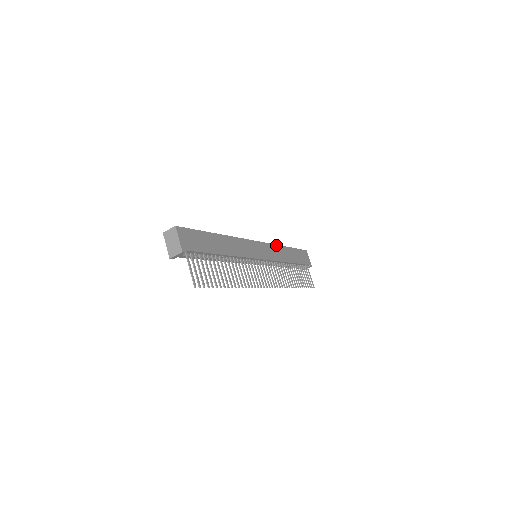
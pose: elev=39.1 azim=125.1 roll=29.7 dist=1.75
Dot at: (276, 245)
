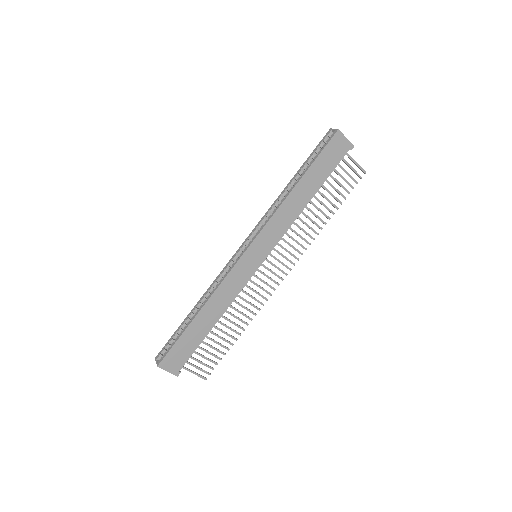
Dot at: (277, 210)
